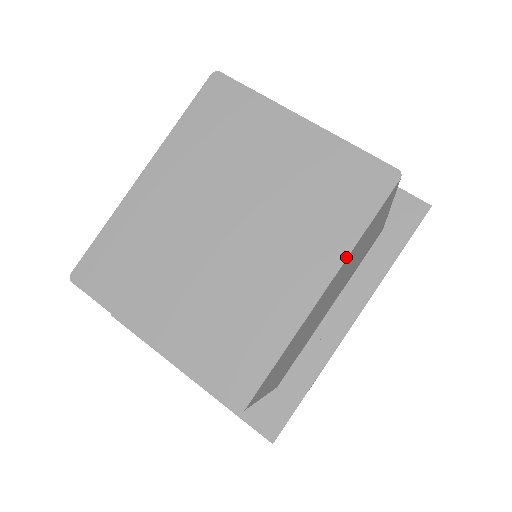
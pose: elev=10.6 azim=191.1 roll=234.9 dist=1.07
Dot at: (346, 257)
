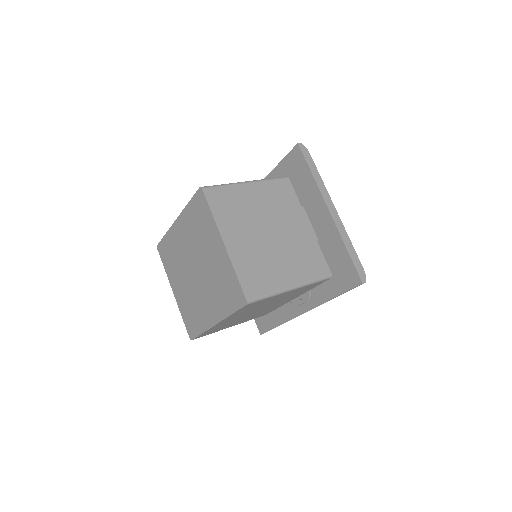
Dot at: (224, 319)
